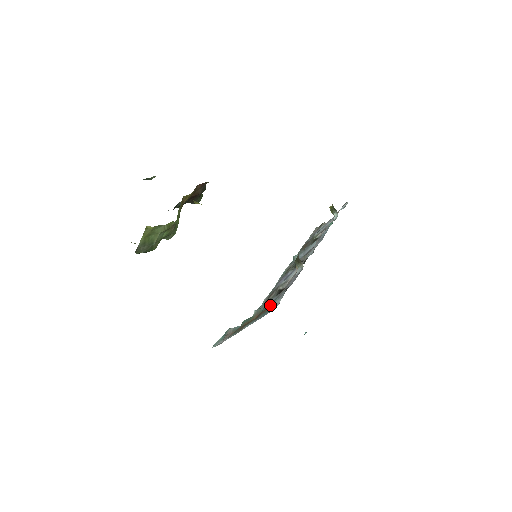
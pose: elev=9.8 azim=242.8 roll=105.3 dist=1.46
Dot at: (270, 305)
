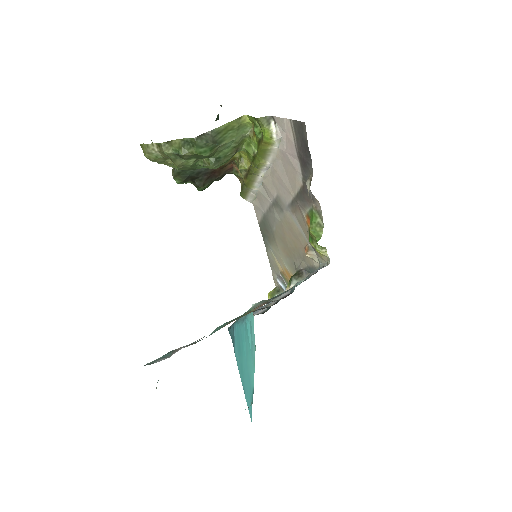
Dot at: (285, 292)
